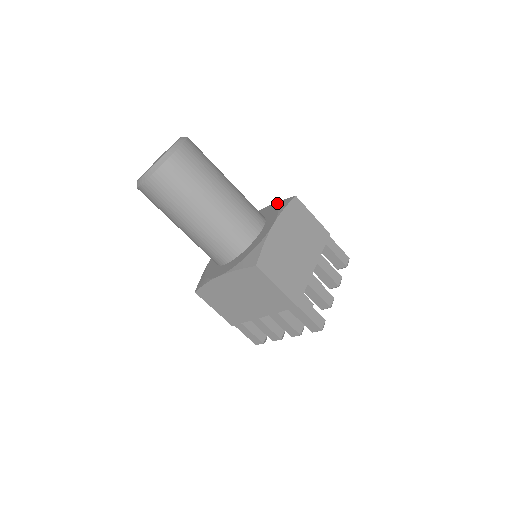
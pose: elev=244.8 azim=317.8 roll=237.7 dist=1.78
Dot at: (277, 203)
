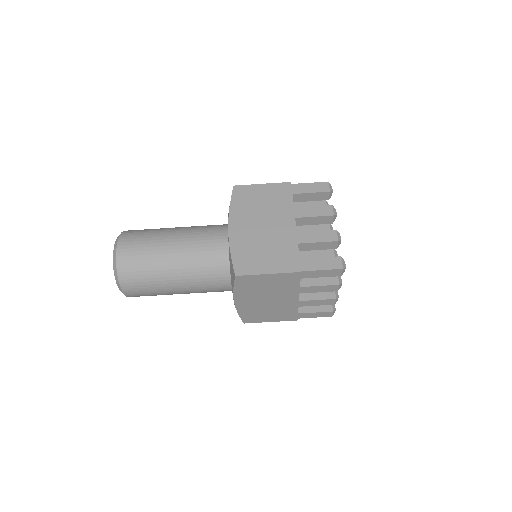
Dot at: occluded
